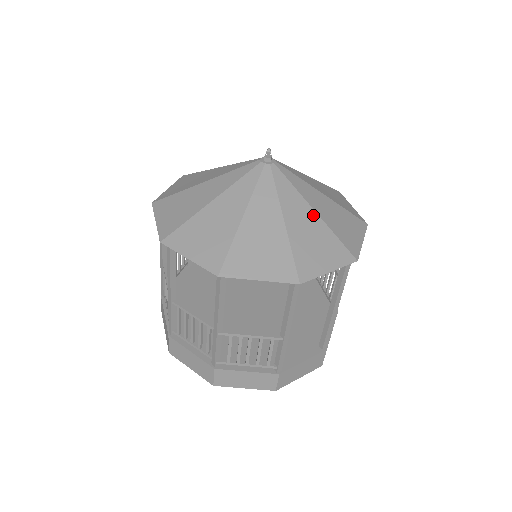
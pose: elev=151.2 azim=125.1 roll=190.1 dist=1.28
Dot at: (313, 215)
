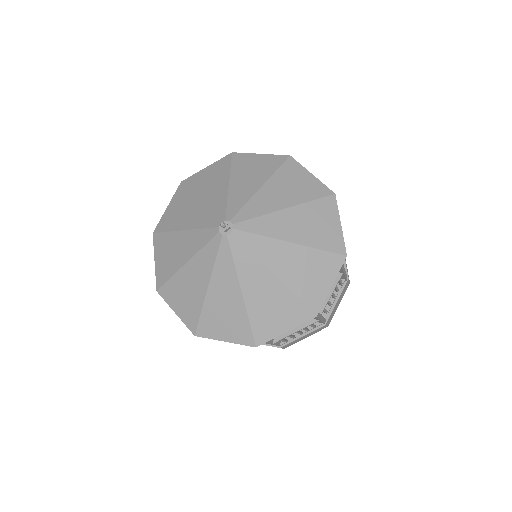
Dot at: (238, 295)
